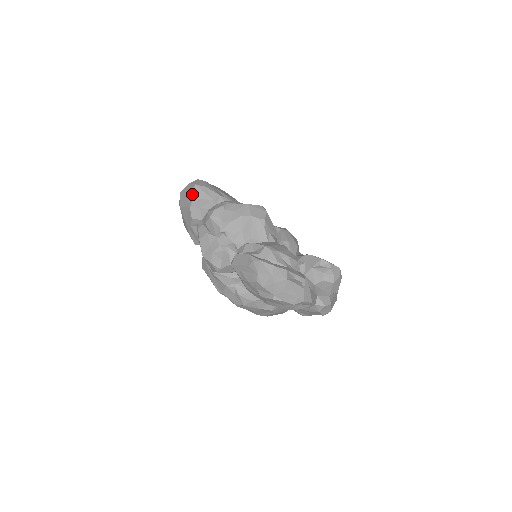
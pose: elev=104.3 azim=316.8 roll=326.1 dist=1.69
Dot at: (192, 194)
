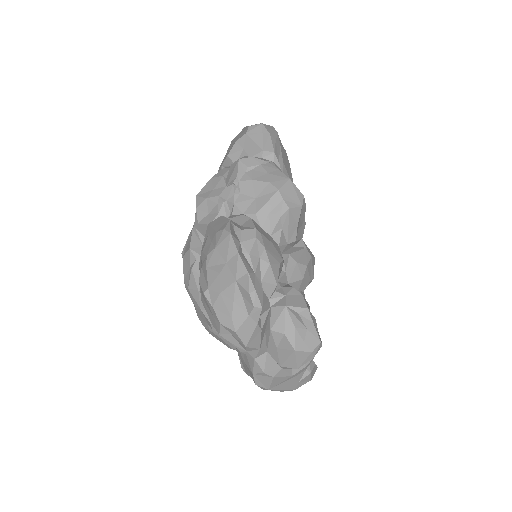
Dot at: (249, 129)
